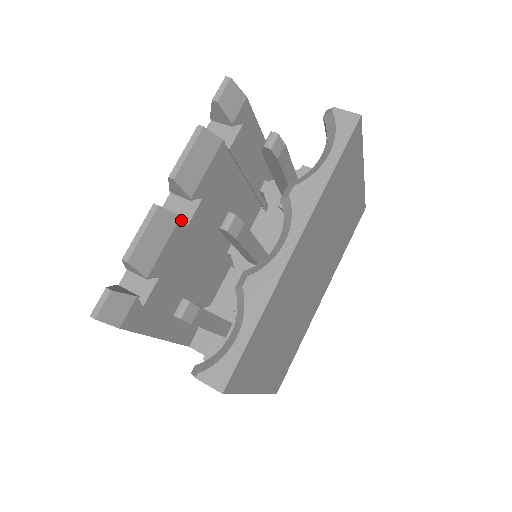
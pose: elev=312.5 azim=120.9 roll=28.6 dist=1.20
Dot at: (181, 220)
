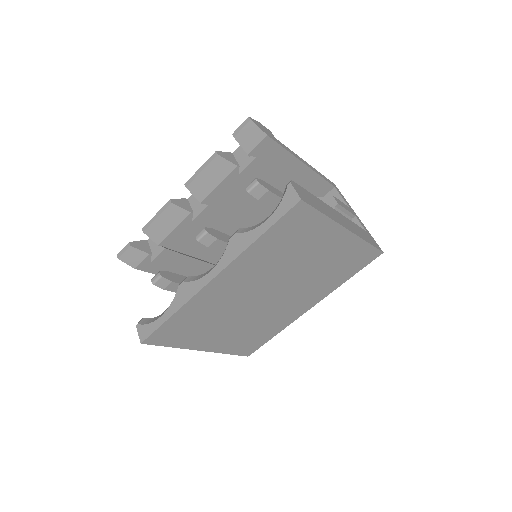
Dot at: (191, 215)
